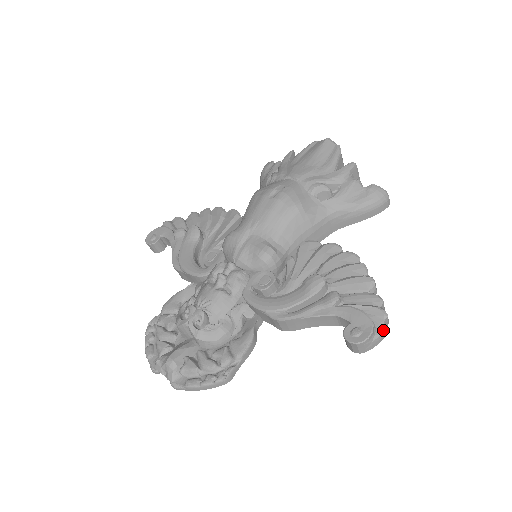
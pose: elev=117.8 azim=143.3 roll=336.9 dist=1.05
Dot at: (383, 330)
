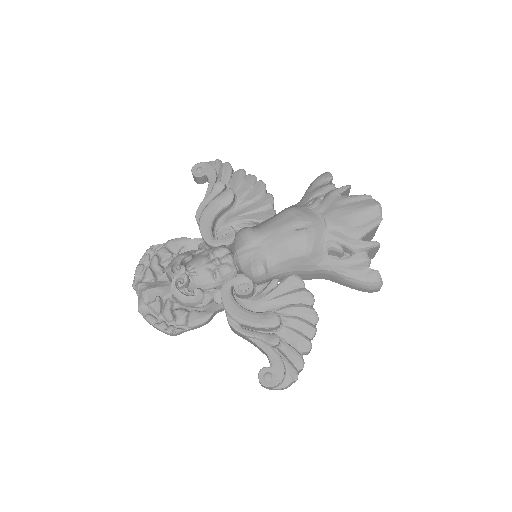
Dot at: (286, 386)
